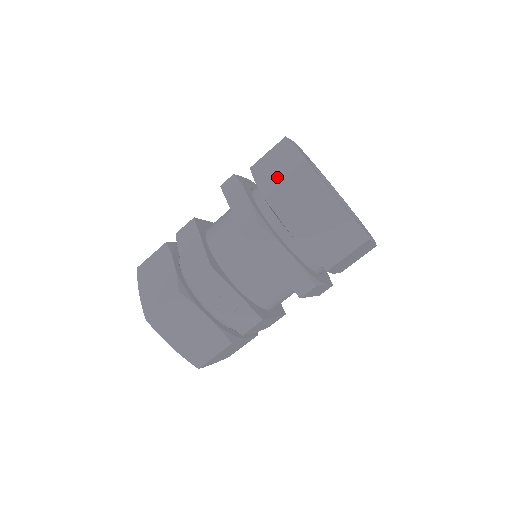
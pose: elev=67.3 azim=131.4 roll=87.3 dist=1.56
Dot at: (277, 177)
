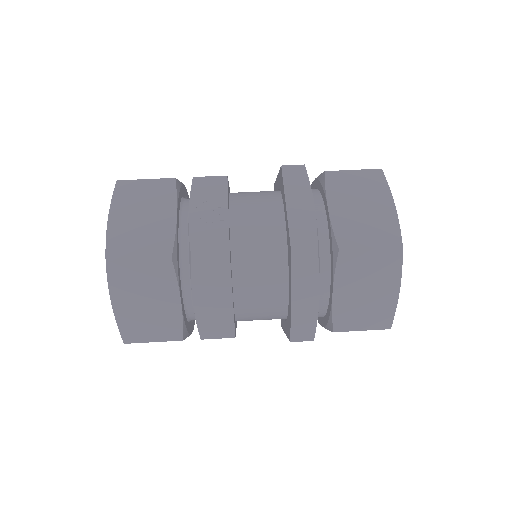
Dot at: occluded
